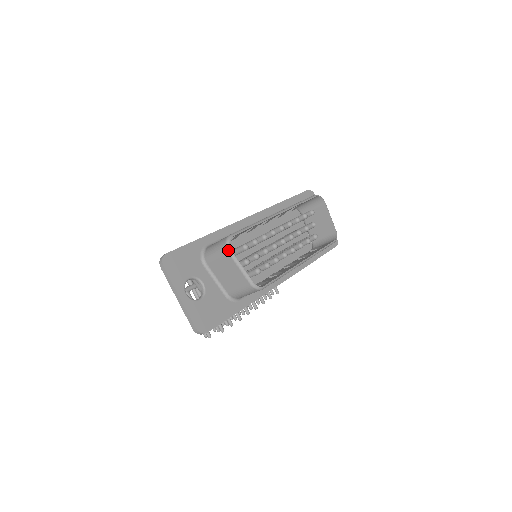
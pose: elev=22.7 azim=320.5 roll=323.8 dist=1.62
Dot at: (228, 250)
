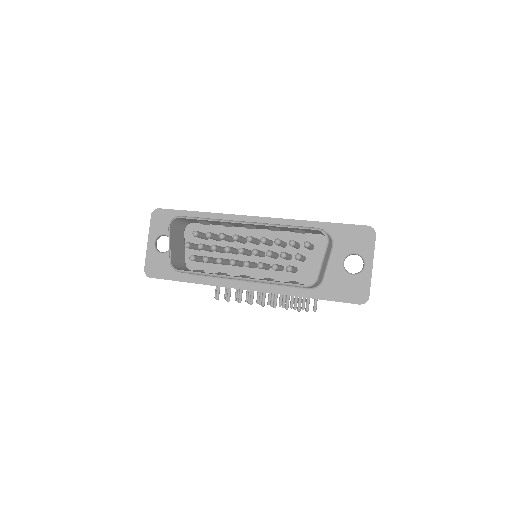
Dot at: (169, 226)
